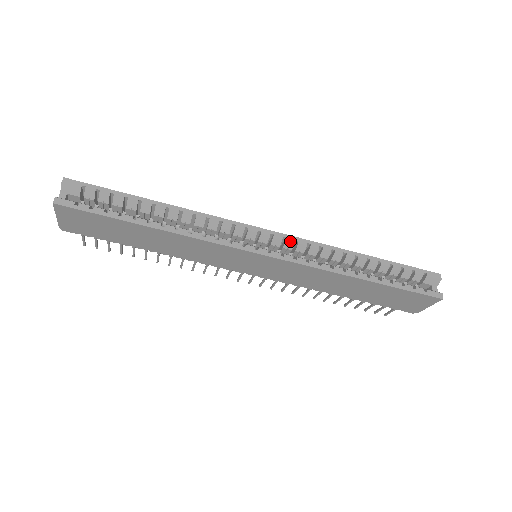
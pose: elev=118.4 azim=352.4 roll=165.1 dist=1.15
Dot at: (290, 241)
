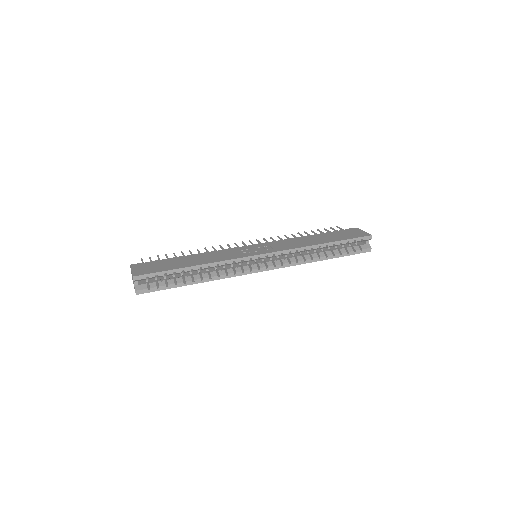
Dot at: (278, 255)
